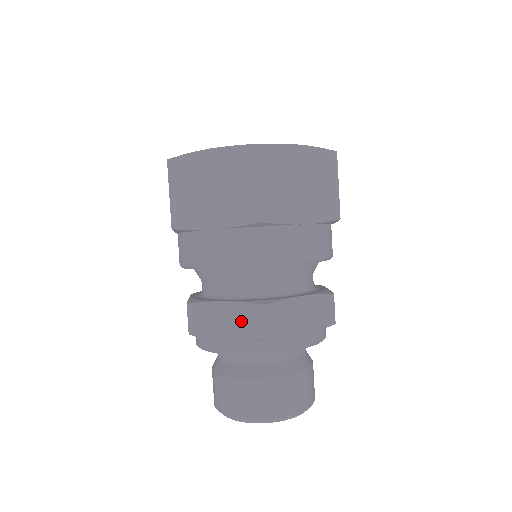
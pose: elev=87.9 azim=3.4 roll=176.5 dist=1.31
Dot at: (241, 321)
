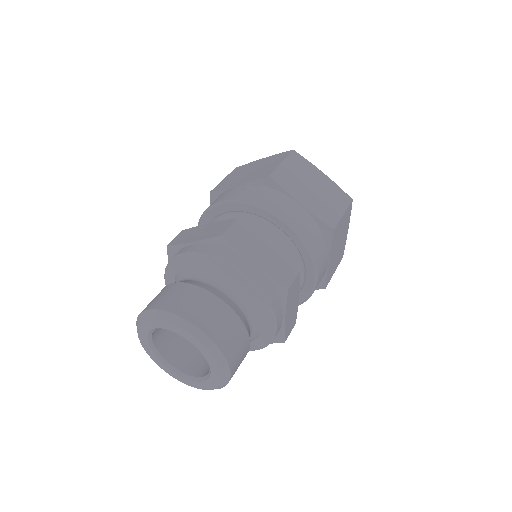
Dot at: (276, 264)
